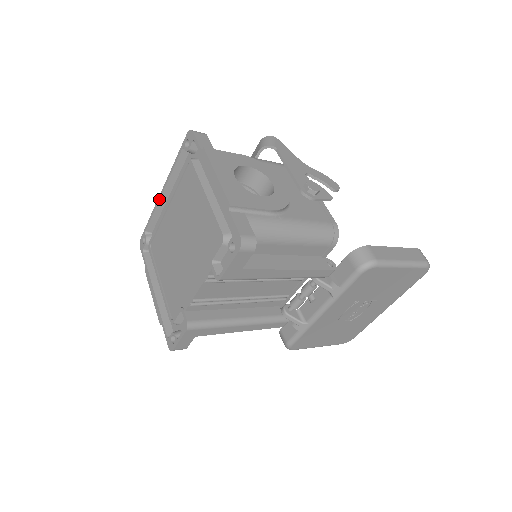
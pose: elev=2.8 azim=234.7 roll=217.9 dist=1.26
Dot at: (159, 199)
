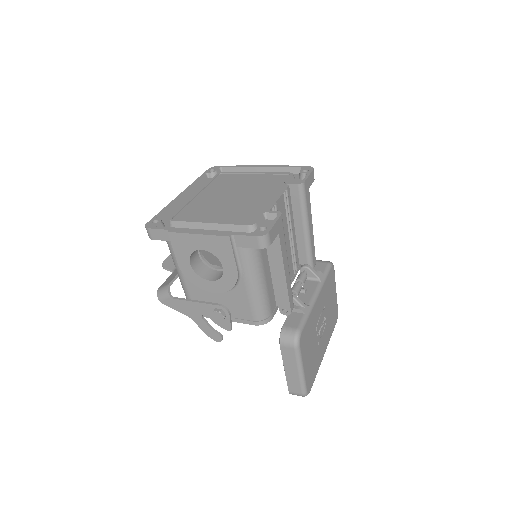
Dot at: (178, 197)
